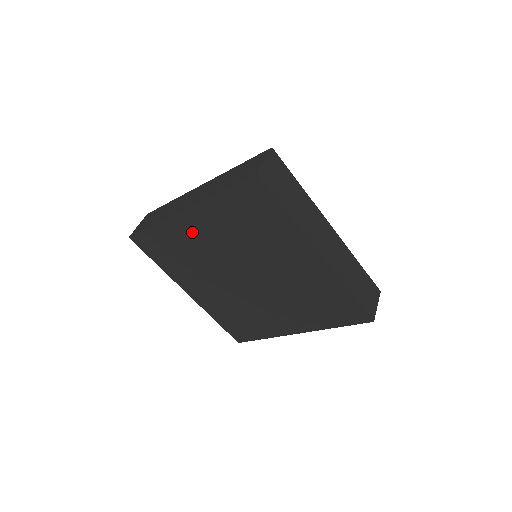
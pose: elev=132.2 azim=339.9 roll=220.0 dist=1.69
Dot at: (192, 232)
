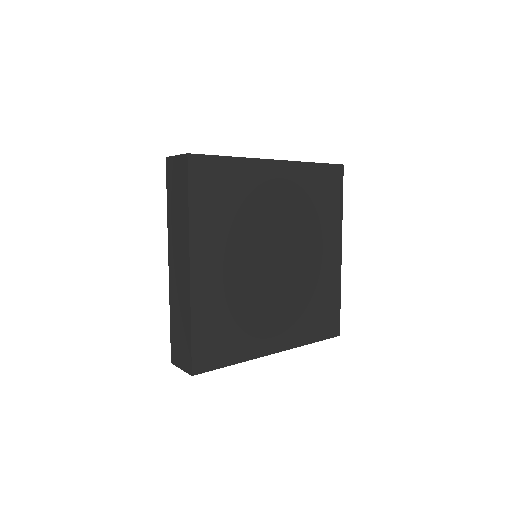
Dot at: (214, 279)
